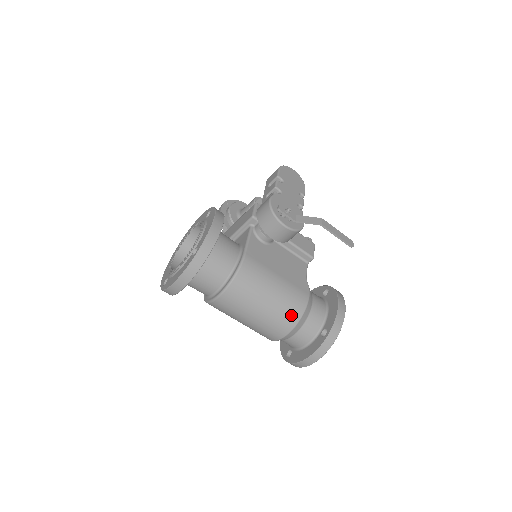
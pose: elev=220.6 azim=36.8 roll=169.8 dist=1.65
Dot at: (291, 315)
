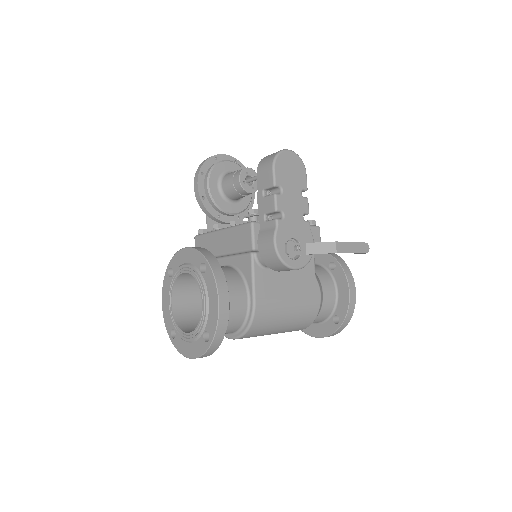
Dot at: (305, 323)
